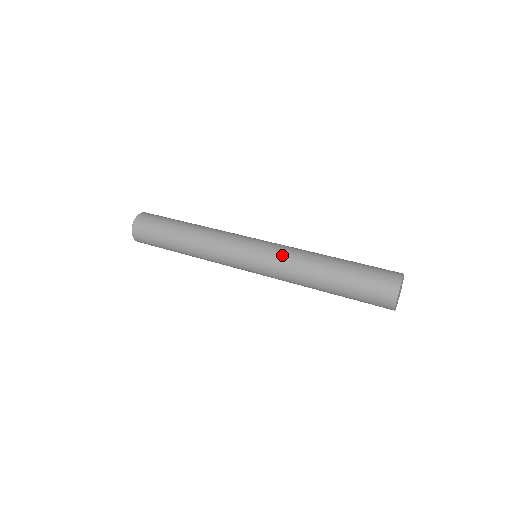
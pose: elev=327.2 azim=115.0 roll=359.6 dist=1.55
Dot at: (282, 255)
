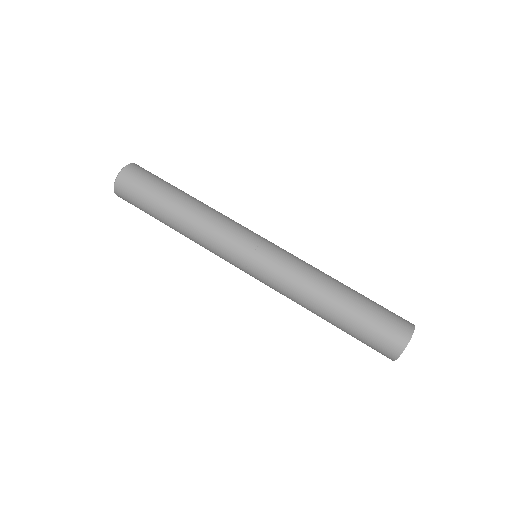
Dot at: (279, 286)
